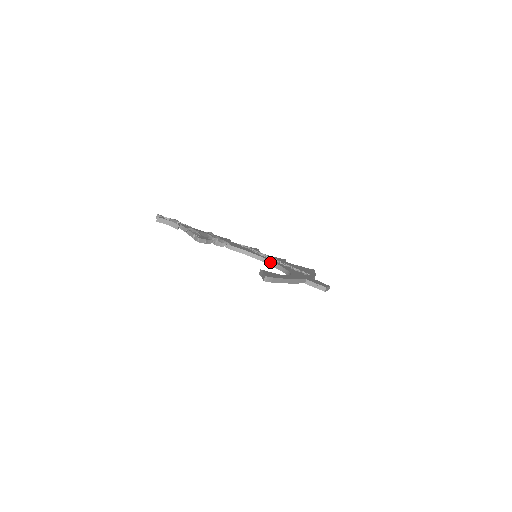
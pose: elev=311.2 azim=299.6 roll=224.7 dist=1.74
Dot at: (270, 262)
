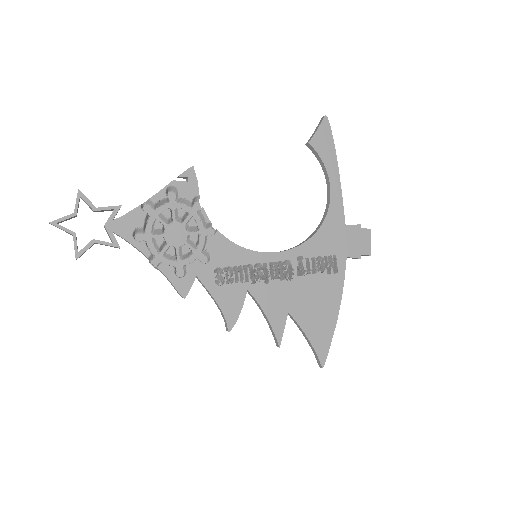
Dot at: (282, 251)
